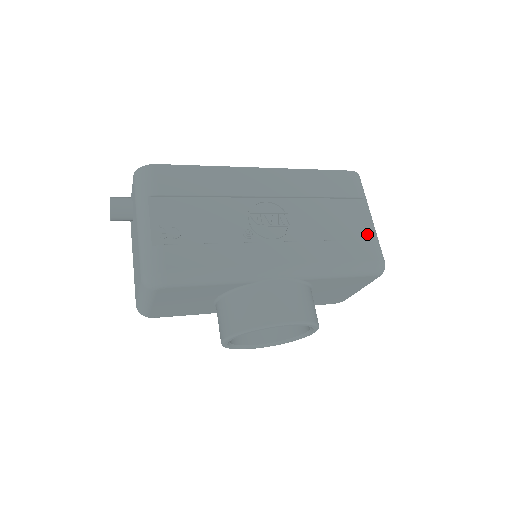
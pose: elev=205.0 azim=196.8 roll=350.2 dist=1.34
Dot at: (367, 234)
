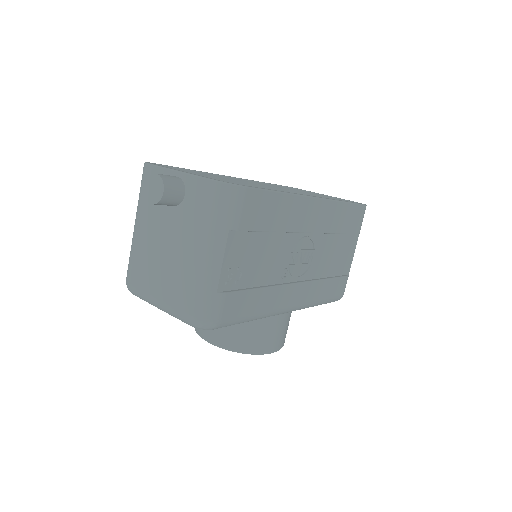
Dot at: (347, 269)
